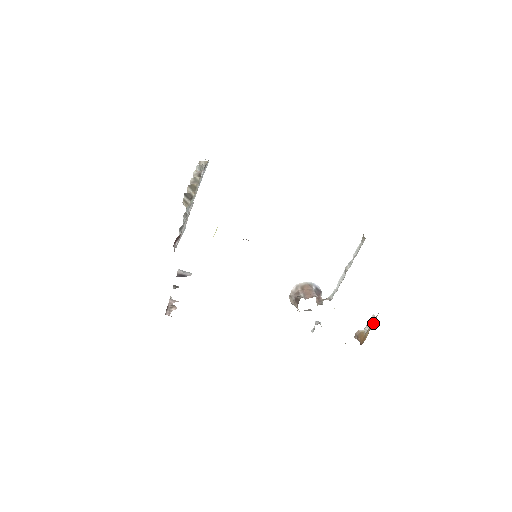
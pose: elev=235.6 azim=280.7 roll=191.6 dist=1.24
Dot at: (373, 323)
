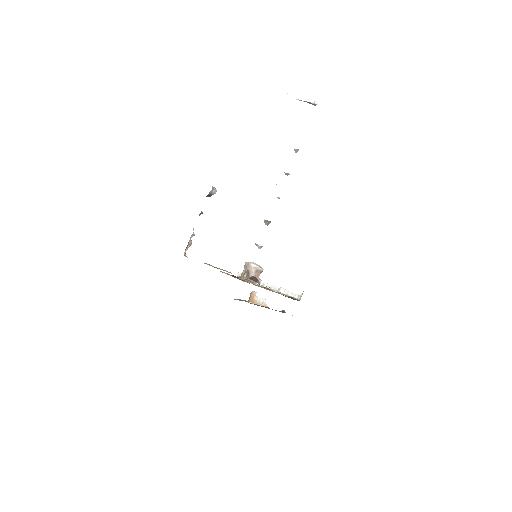
Dot at: (262, 305)
